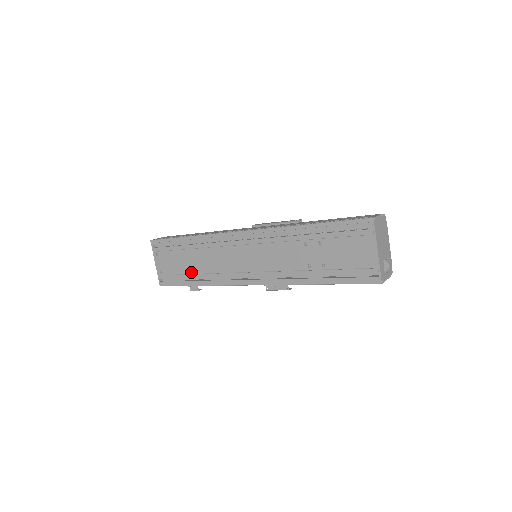
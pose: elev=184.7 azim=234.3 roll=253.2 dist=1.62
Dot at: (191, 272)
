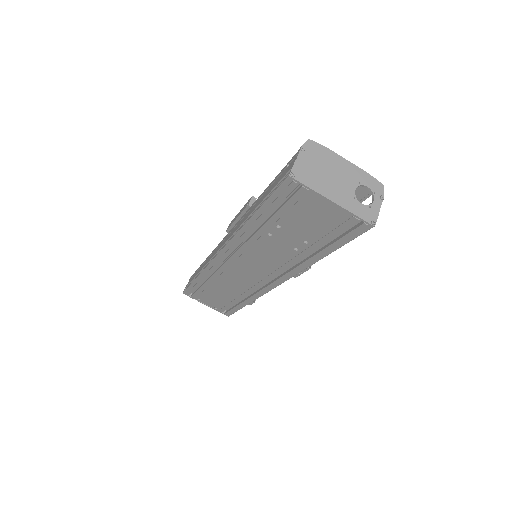
Dot at: (231, 299)
